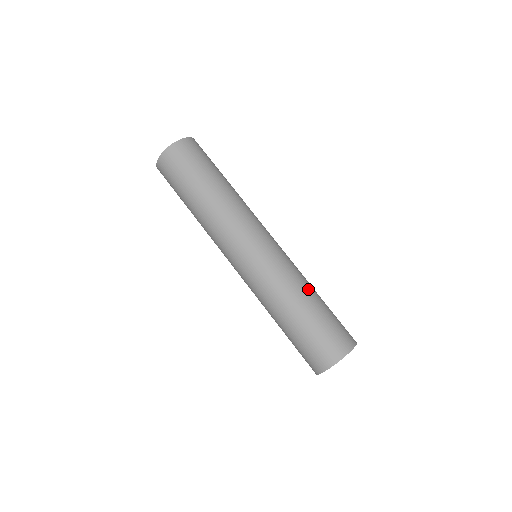
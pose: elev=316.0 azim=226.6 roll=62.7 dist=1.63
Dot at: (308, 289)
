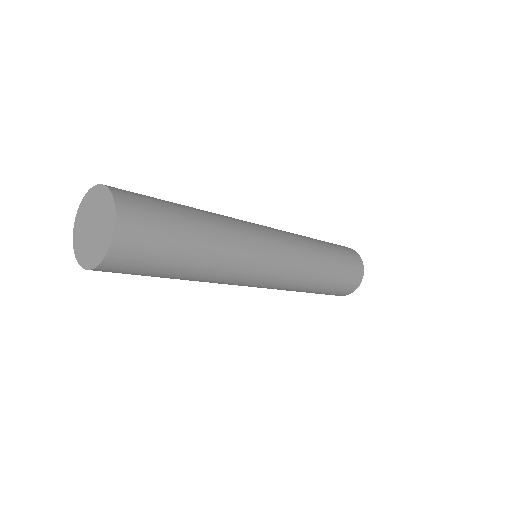
Dot at: (323, 259)
